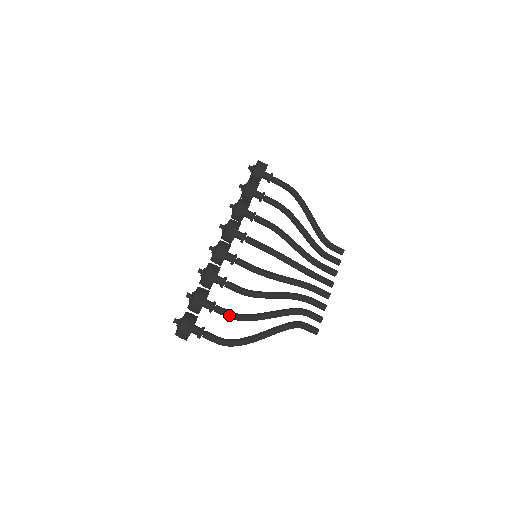
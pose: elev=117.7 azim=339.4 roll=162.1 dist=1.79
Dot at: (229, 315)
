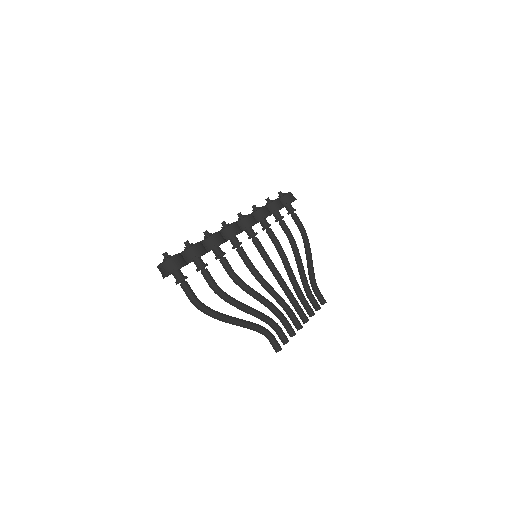
Dot at: (213, 283)
